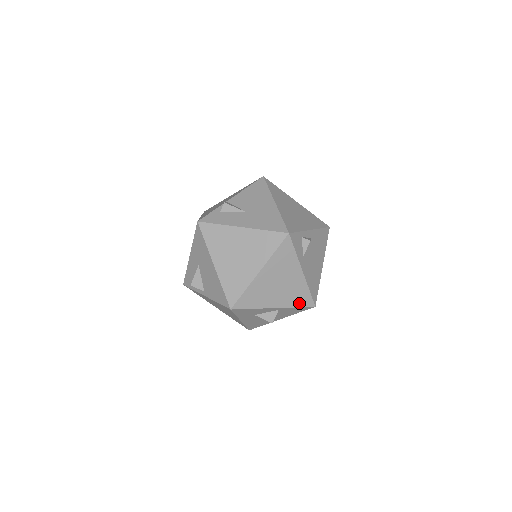
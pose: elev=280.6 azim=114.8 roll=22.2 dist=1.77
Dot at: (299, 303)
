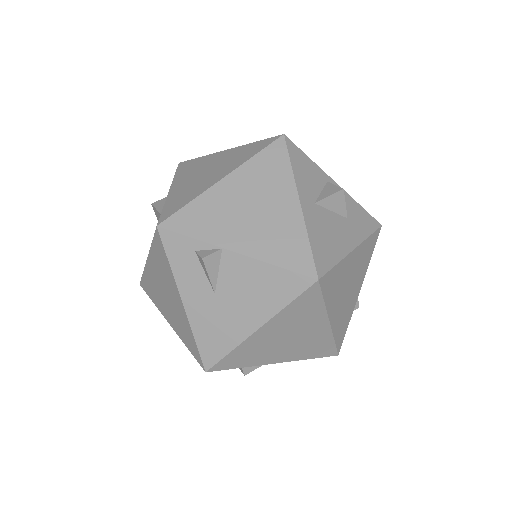
Dot at: occluded
